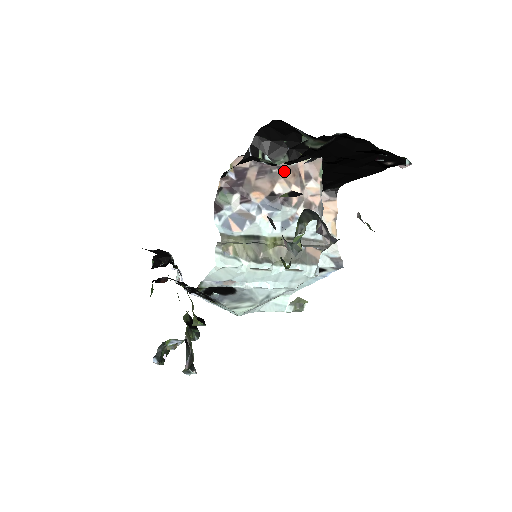
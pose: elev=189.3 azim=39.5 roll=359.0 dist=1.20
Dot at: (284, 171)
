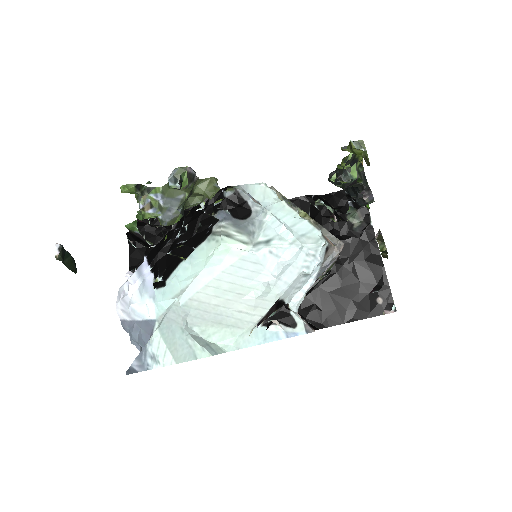
Dot at: occluded
